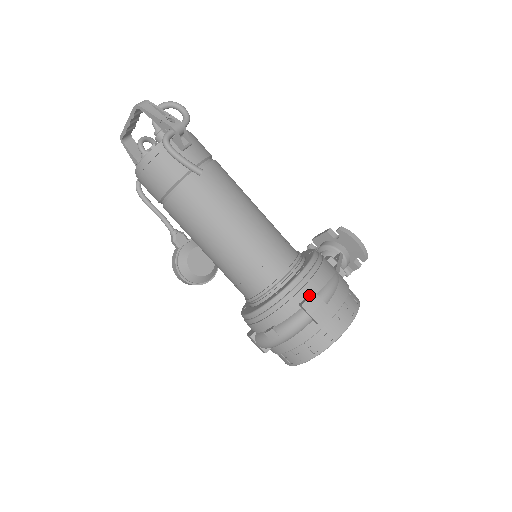
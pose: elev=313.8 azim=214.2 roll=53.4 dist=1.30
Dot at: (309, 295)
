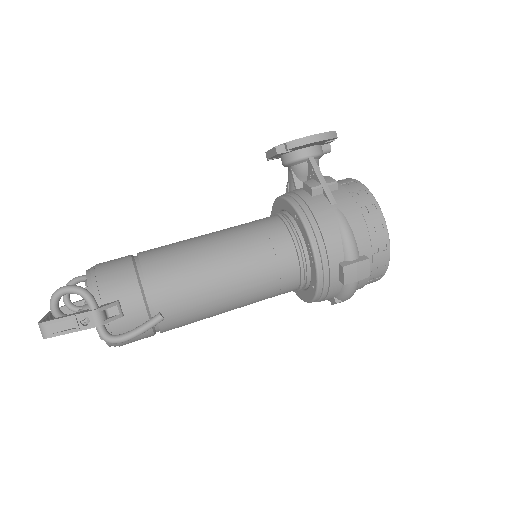
Dot at: (341, 272)
